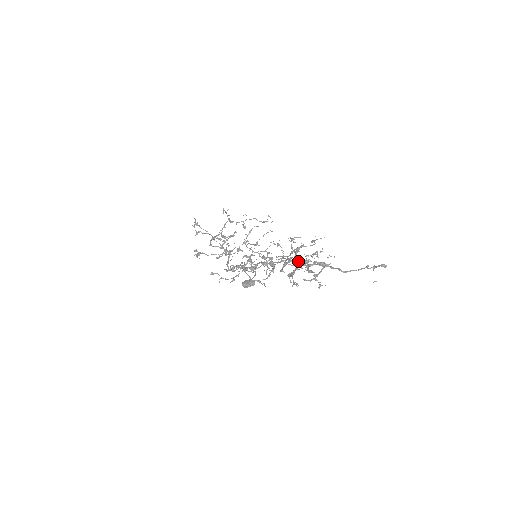
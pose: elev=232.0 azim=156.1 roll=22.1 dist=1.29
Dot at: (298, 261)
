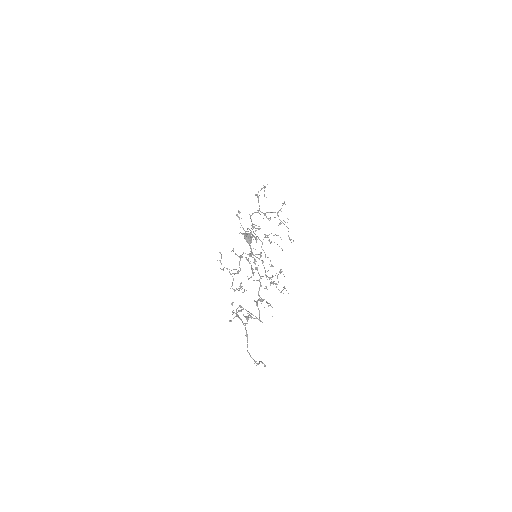
Dot at: (242, 321)
